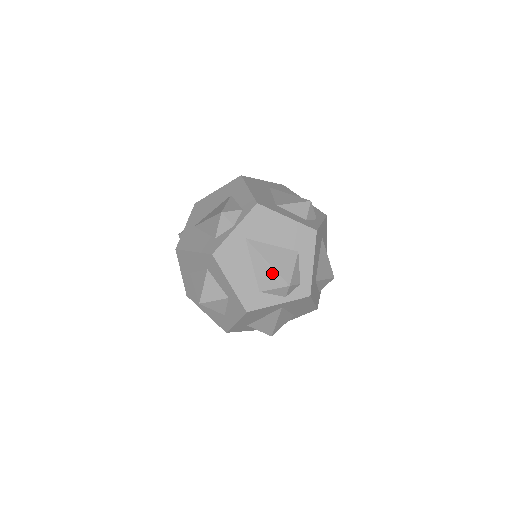
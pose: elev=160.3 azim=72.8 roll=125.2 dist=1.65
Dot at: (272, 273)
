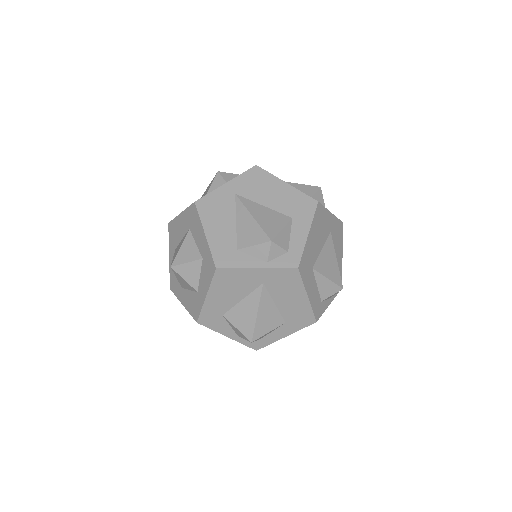
Dot at: (255, 228)
